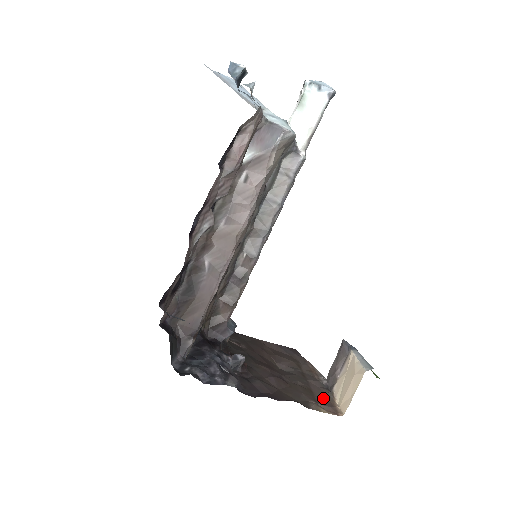
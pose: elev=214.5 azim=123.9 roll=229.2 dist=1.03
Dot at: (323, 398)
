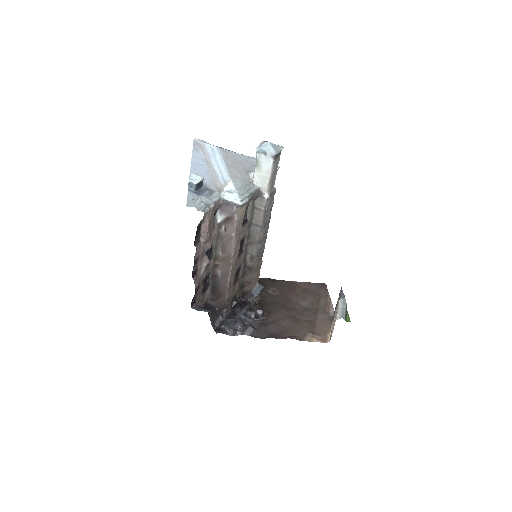
Dot at: (322, 329)
